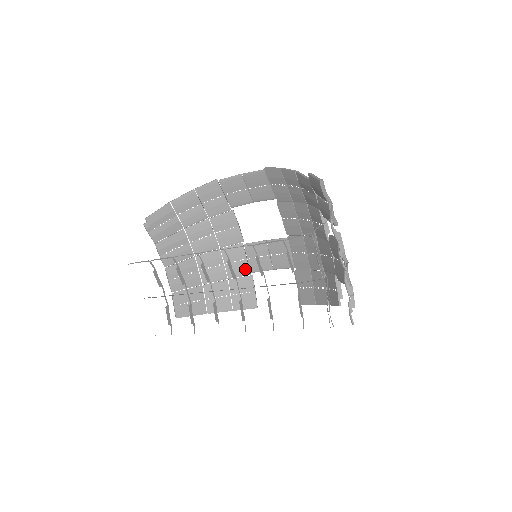
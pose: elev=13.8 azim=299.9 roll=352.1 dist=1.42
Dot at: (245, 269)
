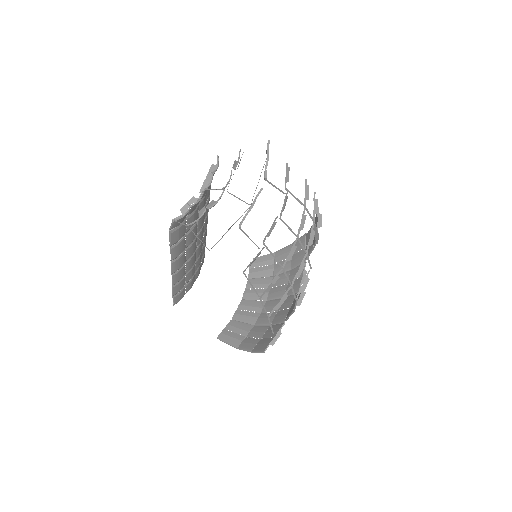
Dot at: (284, 316)
